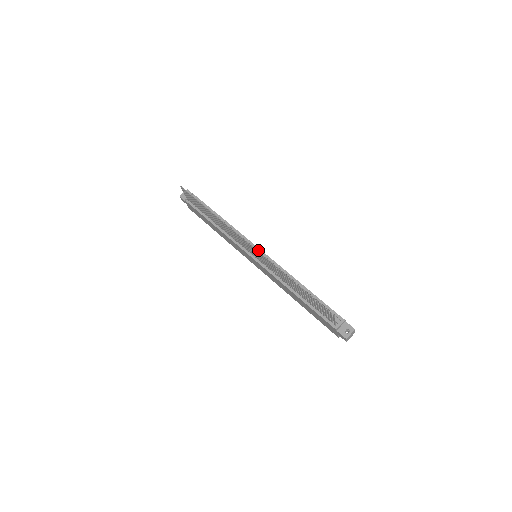
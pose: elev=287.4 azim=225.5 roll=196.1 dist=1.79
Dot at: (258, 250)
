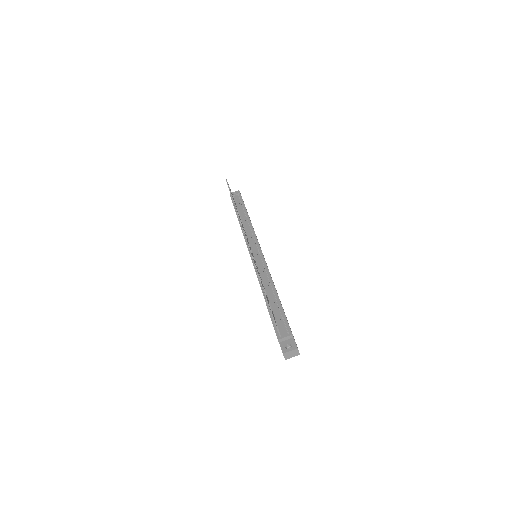
Dot at: (259, 250)
